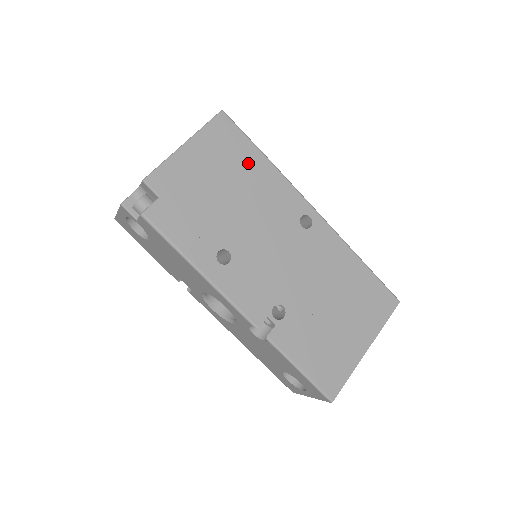
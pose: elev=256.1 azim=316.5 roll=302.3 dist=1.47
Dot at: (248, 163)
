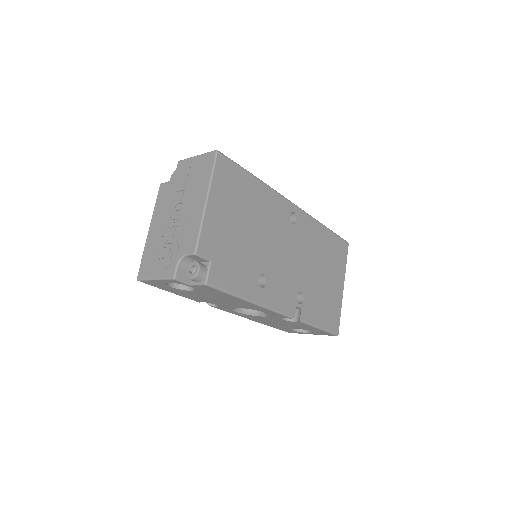
Dot at: (249, 191)
